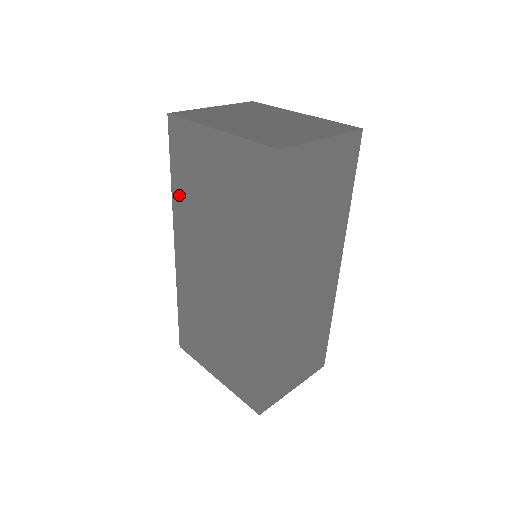
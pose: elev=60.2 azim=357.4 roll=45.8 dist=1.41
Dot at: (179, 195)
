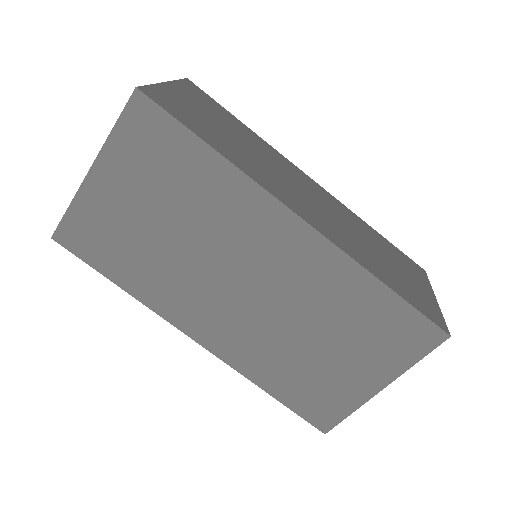
Dot at: (138, 285)
